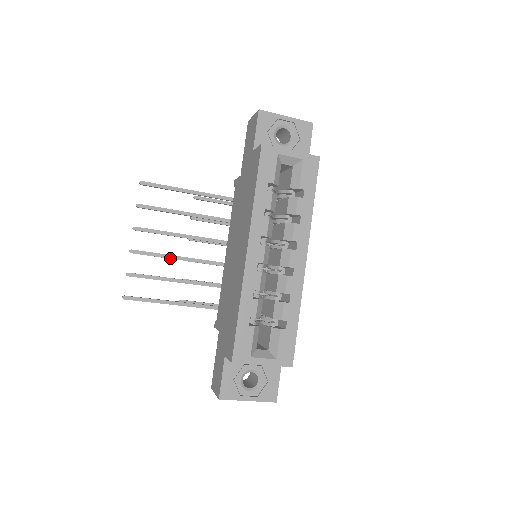
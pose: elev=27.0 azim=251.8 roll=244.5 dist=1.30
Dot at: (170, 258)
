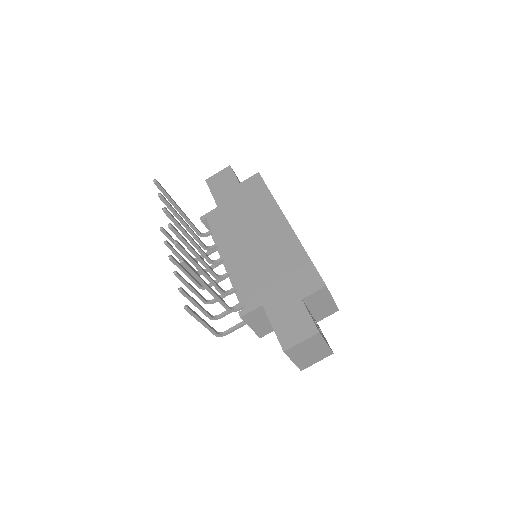
Dot at: (192, 248)
